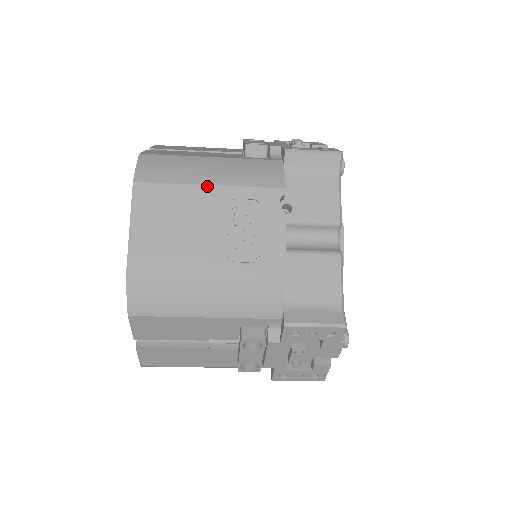
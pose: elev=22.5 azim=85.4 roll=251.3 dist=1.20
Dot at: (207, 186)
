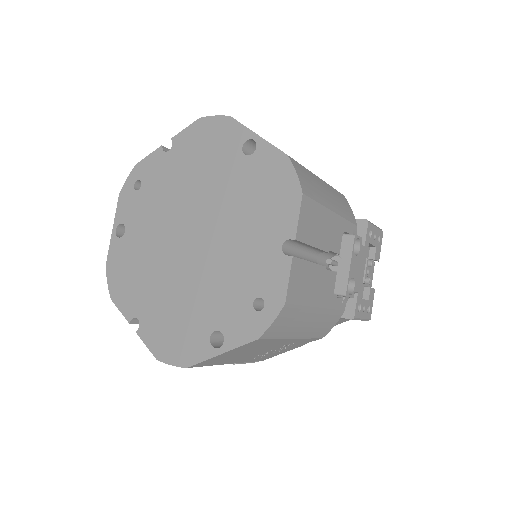
Dot at: (292, 339)
